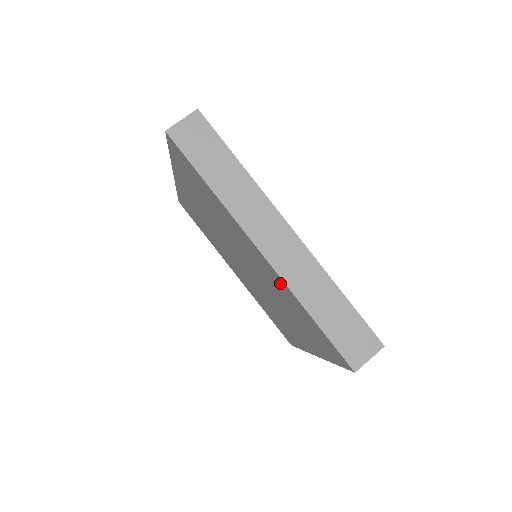
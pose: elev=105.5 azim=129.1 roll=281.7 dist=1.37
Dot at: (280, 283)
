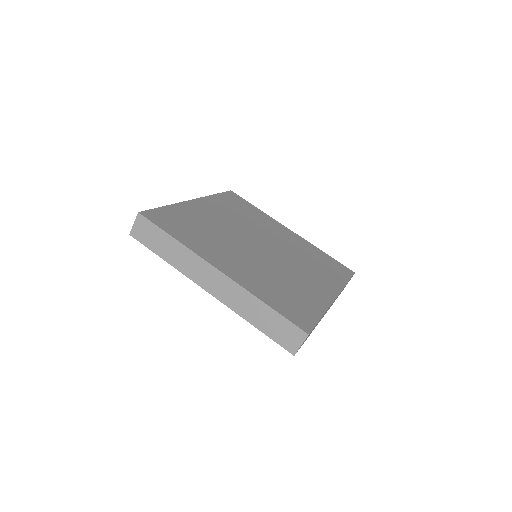
Dot at: occluded
